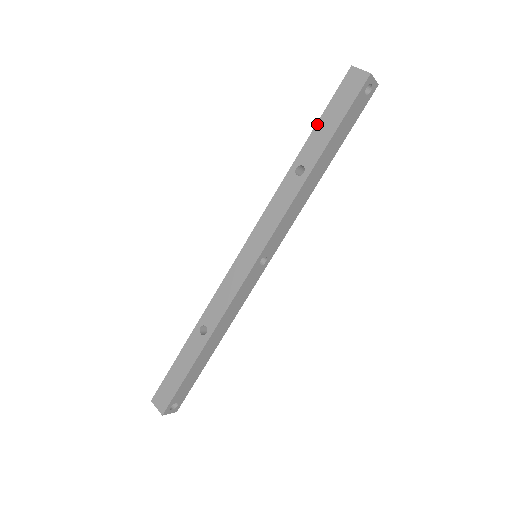
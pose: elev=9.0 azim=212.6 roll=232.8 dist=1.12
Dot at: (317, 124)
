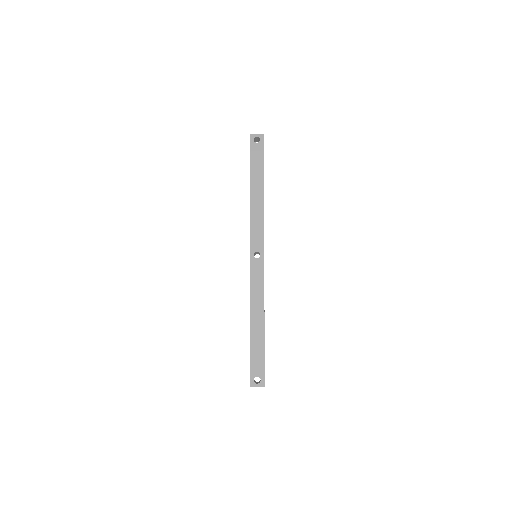
Dot at: occluded
